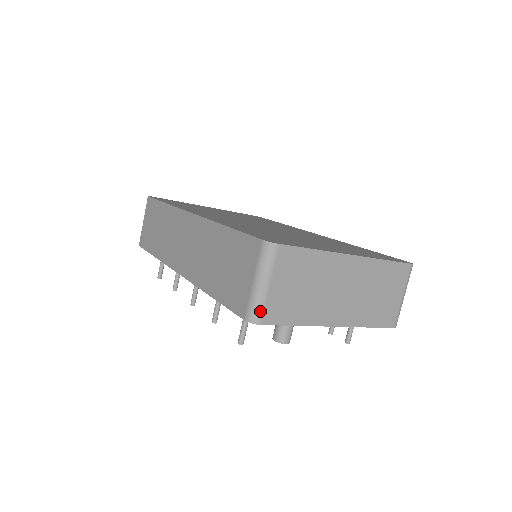
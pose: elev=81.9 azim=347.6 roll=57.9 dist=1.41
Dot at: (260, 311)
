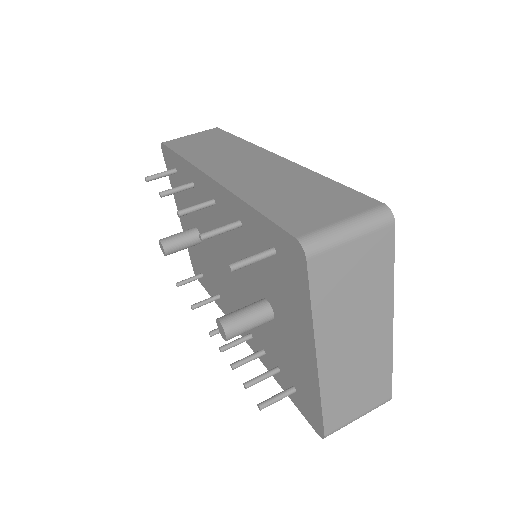
Dot at: (321, 248)
